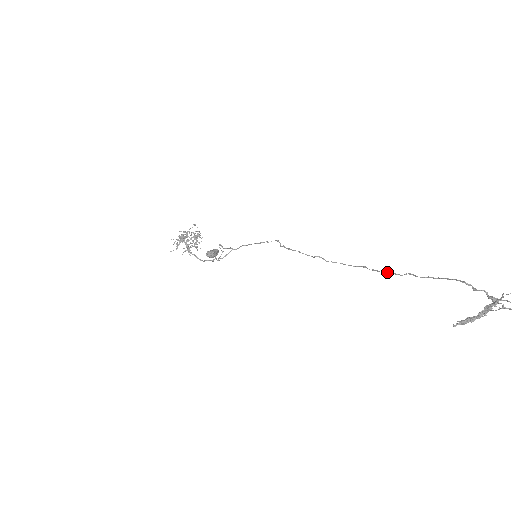
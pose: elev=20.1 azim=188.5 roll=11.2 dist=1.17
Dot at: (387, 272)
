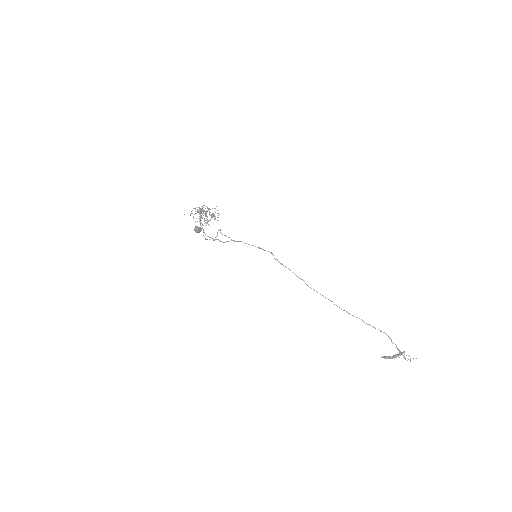
Dot at: occluded
